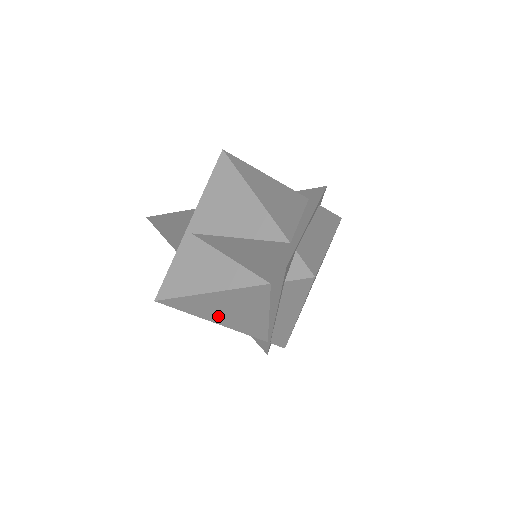
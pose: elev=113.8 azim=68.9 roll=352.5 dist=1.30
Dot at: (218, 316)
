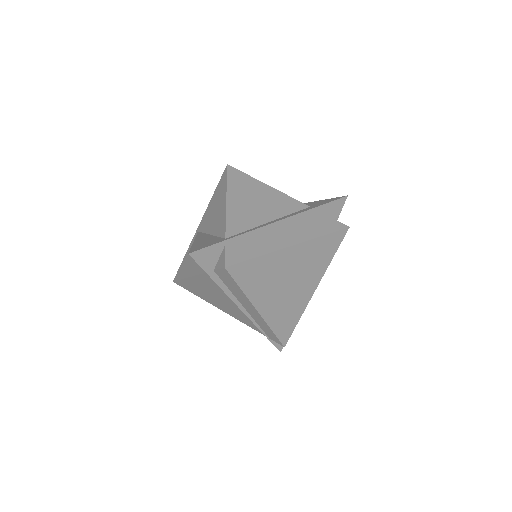
Dot at: (214, 302)
